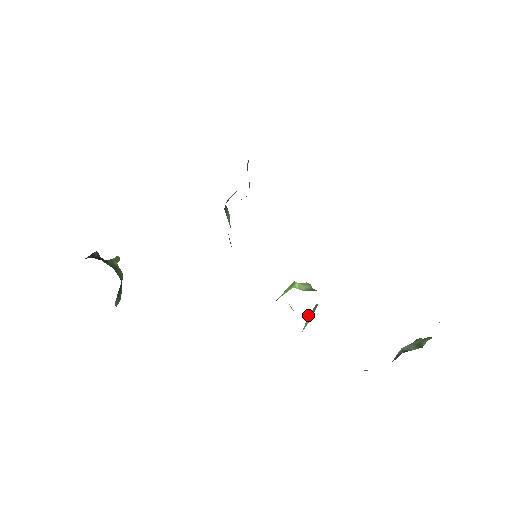
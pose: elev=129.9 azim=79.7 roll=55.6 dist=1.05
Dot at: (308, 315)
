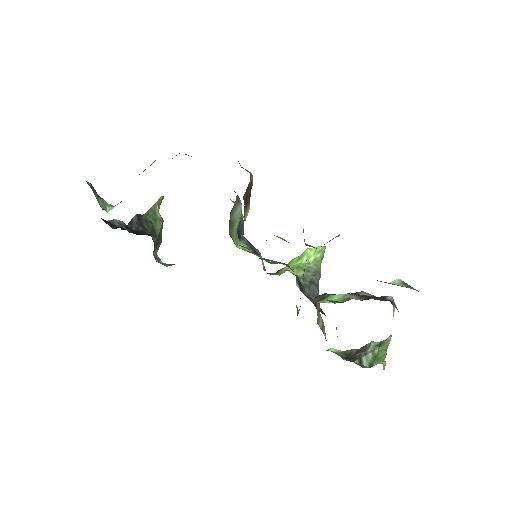
Dot at: (300, 298)
